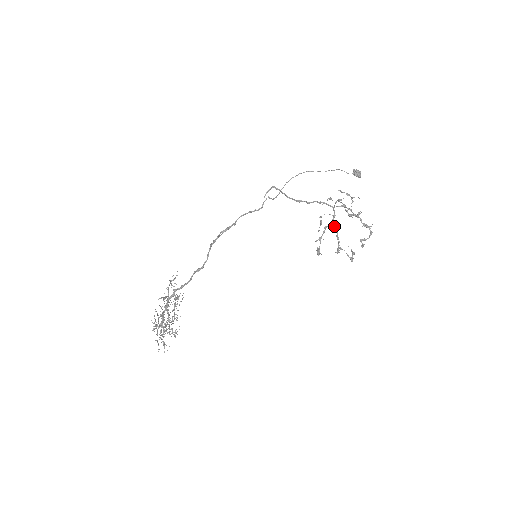
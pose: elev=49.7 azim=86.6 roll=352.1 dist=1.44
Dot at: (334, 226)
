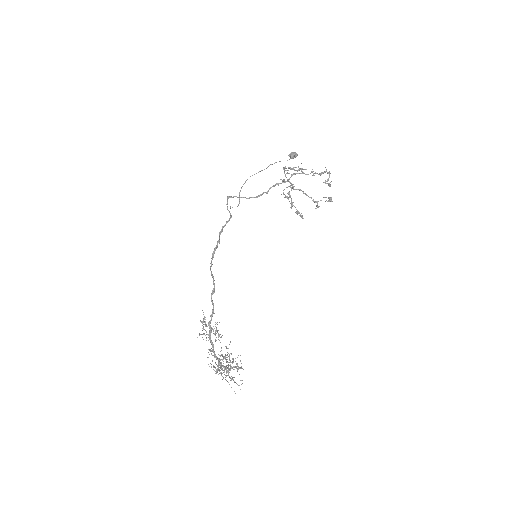
Dot at: occluded
